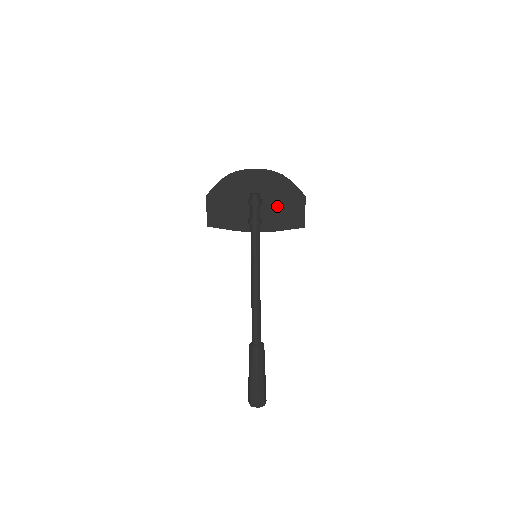
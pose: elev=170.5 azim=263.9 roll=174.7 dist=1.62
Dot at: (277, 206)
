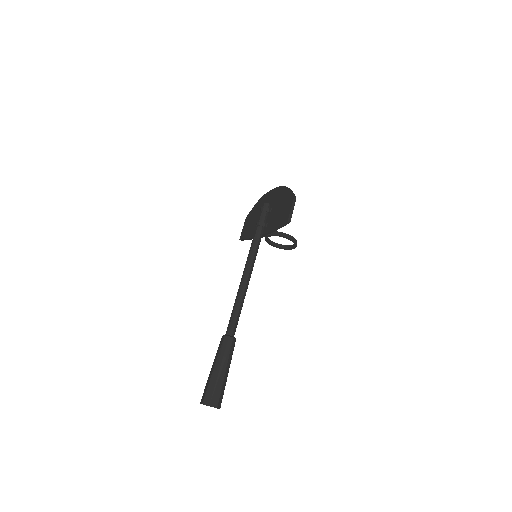
Dot at: (277, 211)
